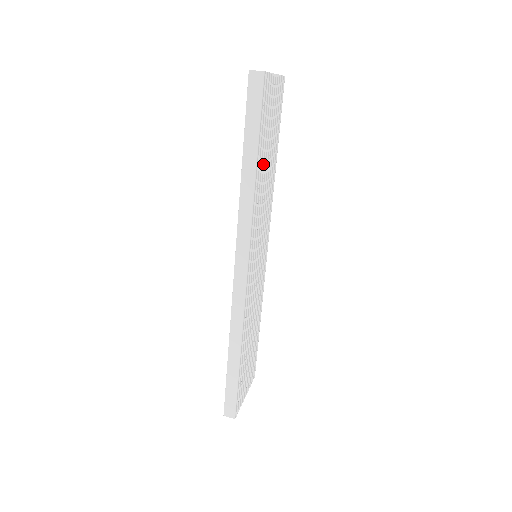
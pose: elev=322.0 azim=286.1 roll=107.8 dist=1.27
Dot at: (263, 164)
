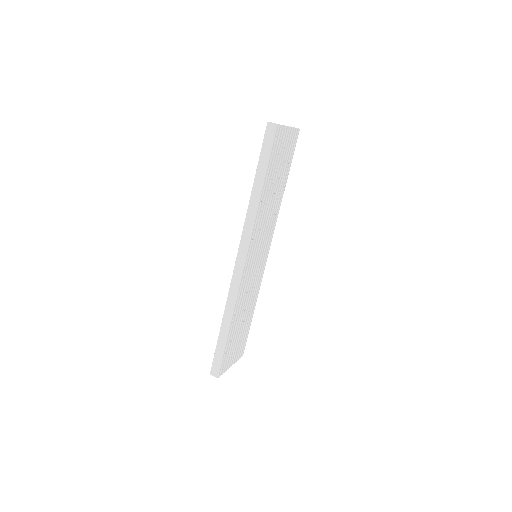
Dot at: (270, 188)
